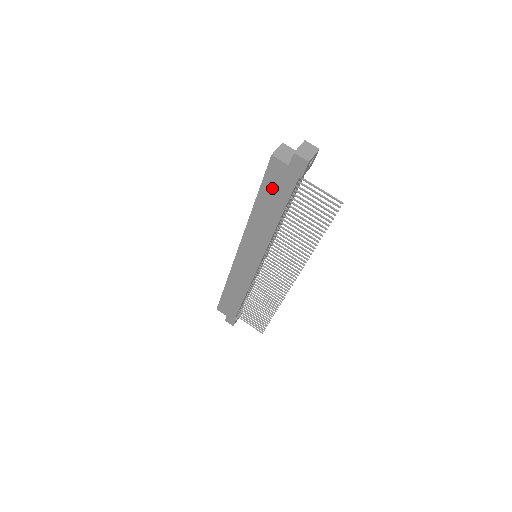
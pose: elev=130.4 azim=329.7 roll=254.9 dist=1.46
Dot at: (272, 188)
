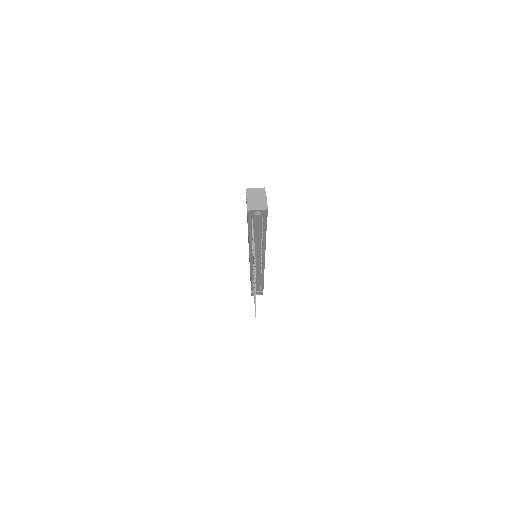
Dot at: occluded
